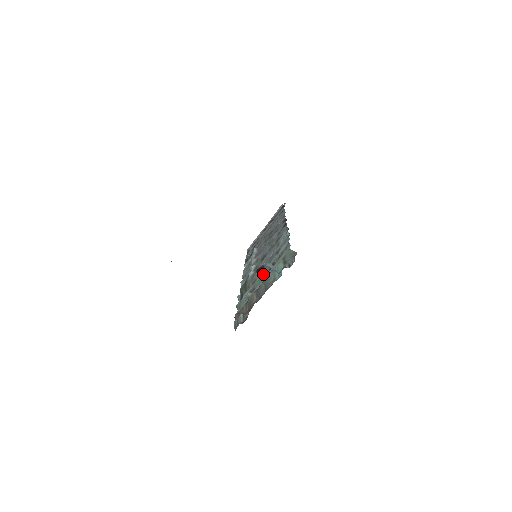
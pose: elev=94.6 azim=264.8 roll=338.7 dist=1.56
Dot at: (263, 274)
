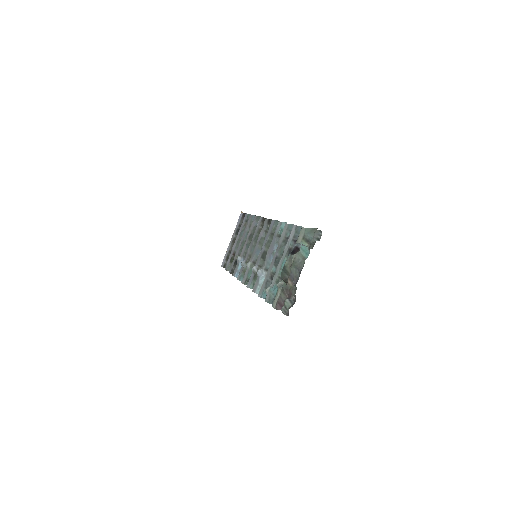
Dot at: (283, 262)
